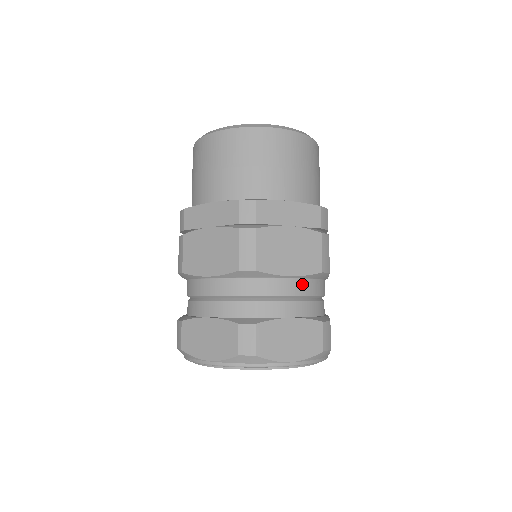
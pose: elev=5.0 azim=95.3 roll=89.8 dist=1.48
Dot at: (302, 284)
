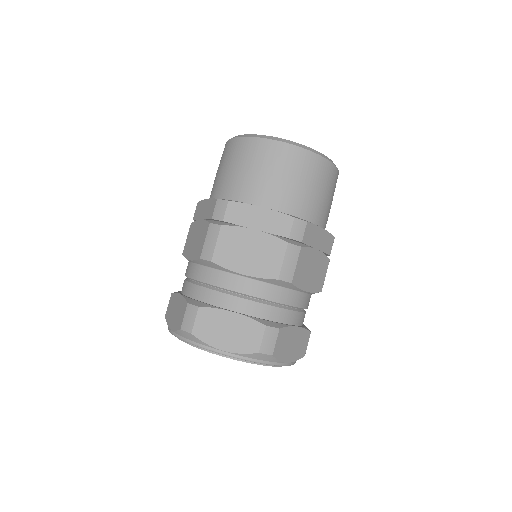
Dot at: (308, 299)
